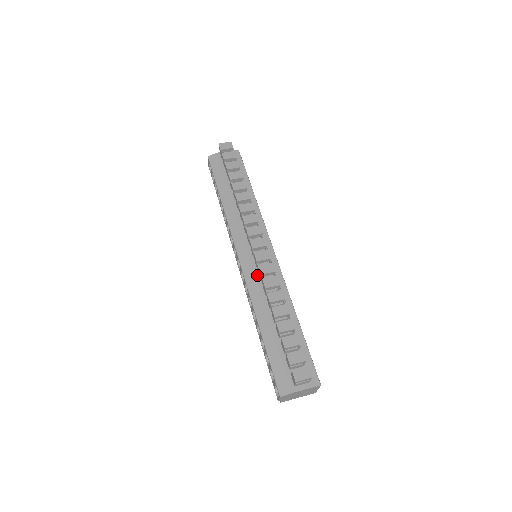
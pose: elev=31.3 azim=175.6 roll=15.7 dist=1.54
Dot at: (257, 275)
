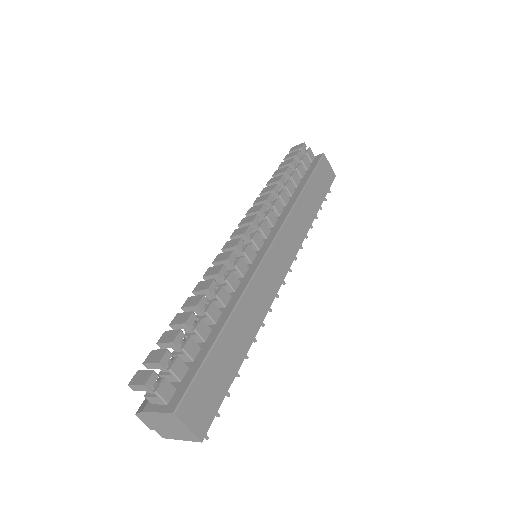
Dot at: occluded
